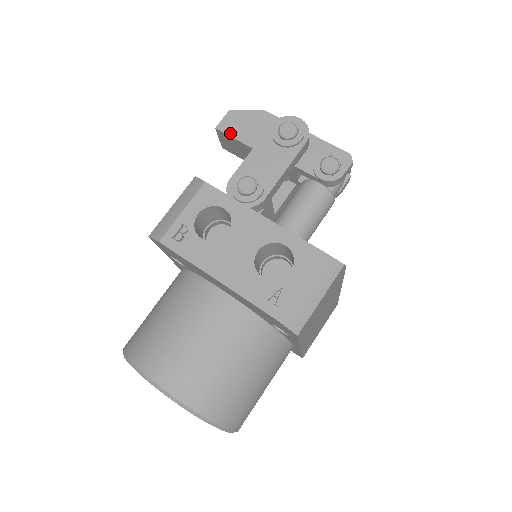
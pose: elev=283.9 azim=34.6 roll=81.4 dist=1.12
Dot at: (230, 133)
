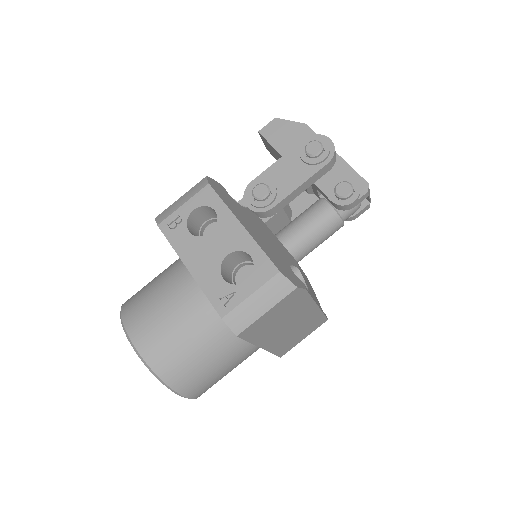
Dot at: (269, 139)
